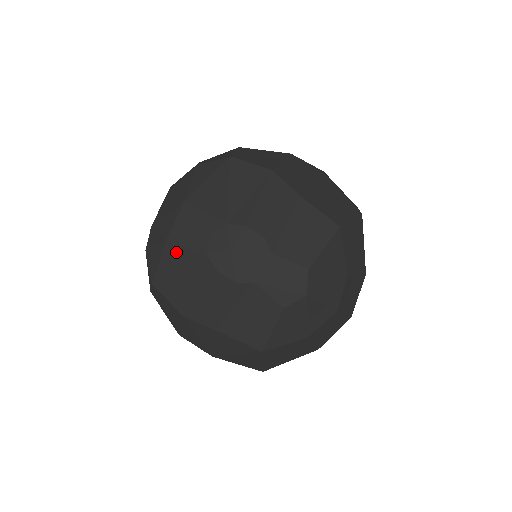
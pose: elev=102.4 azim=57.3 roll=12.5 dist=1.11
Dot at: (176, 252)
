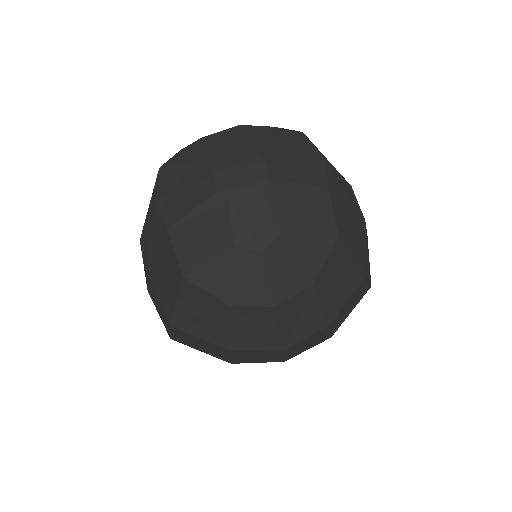
Dot at: (198, 150)
